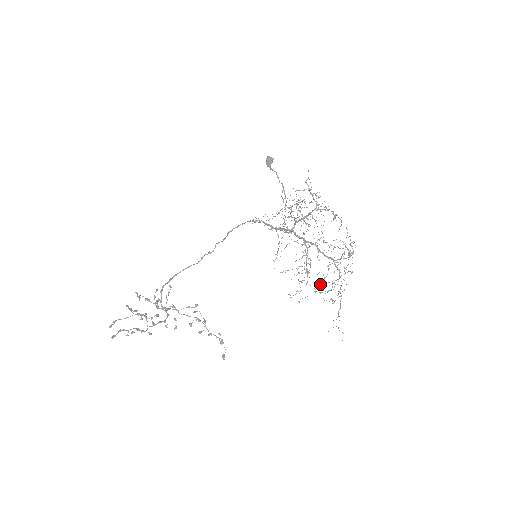
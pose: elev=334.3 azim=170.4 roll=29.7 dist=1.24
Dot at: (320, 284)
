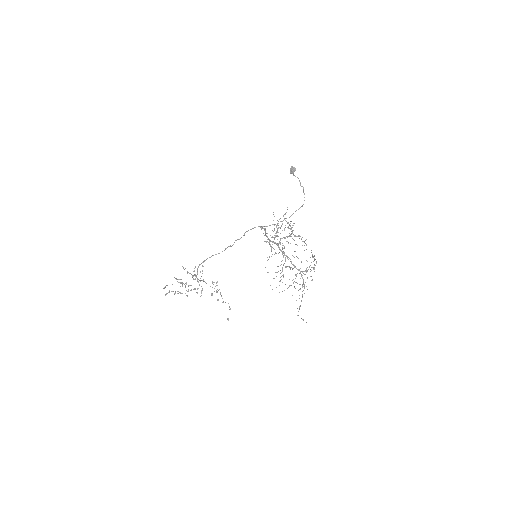
Dot at: occluded
